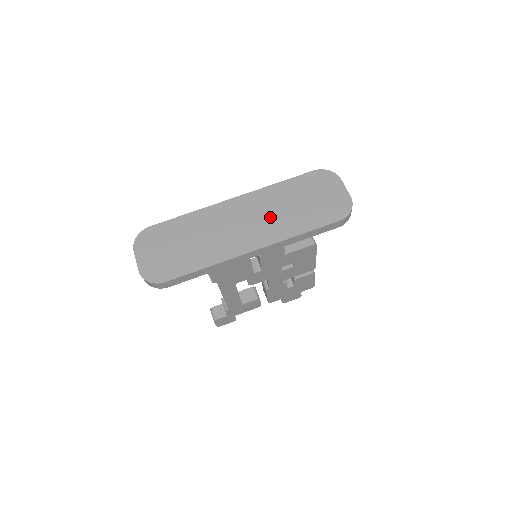
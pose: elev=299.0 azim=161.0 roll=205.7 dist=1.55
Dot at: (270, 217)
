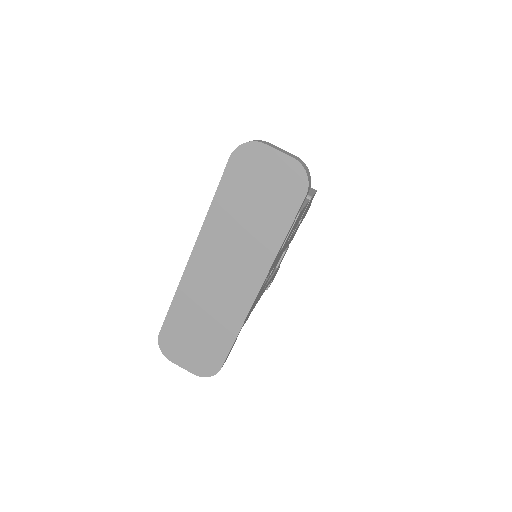
Dot at: (241, 246)
